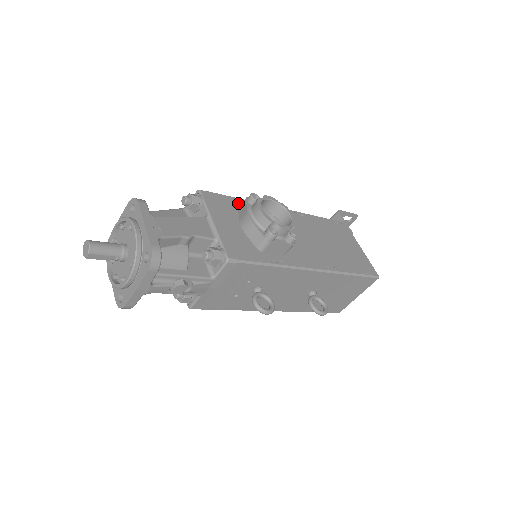
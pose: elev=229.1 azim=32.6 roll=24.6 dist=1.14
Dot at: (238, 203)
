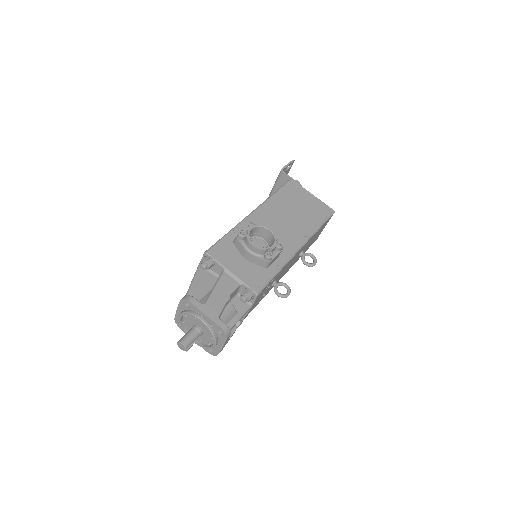
Dot at: (230, 239)
